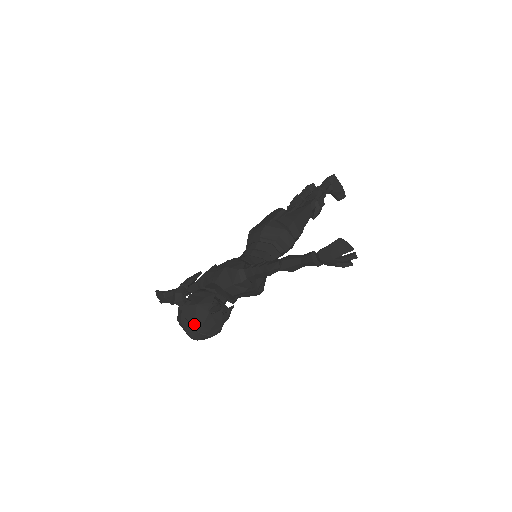
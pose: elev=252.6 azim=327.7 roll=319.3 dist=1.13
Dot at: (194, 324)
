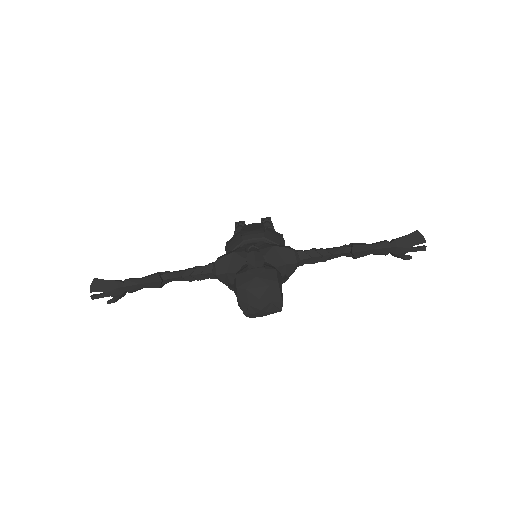
Dot at: (272, 290)
